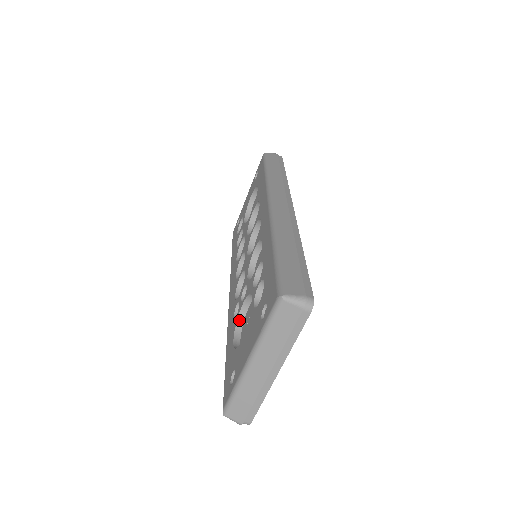
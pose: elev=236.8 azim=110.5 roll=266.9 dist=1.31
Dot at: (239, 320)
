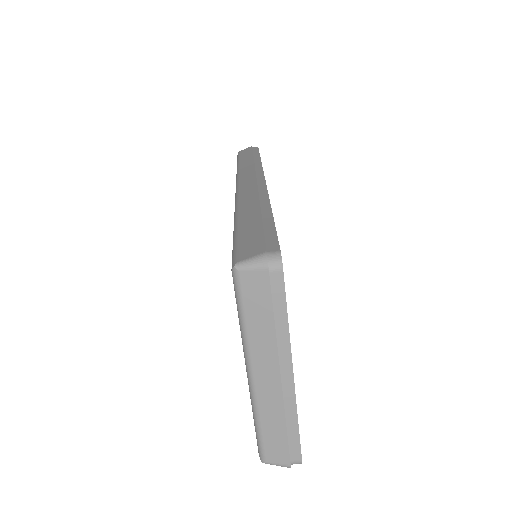
Dot at: occluded
